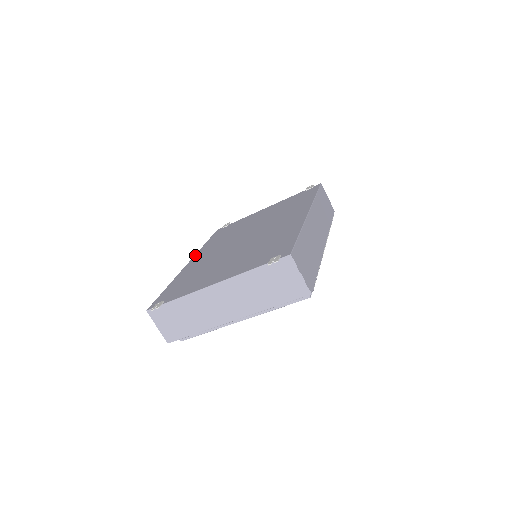
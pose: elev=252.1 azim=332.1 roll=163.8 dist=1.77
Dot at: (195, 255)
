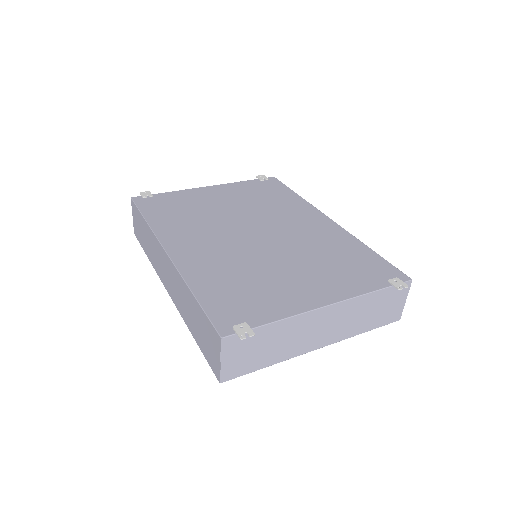
Dot at: (161, 239)
